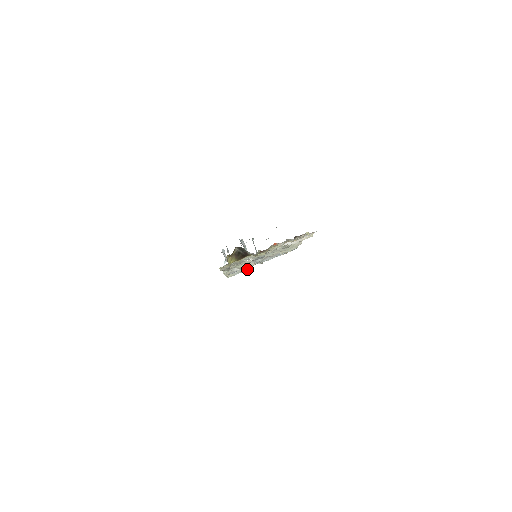
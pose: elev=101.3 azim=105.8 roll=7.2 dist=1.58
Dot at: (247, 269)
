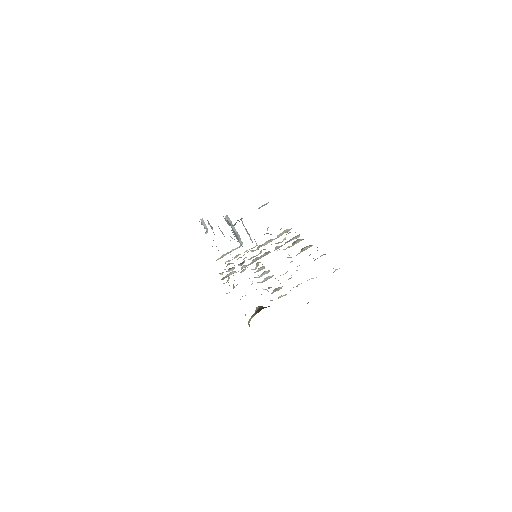
Dot at: (237, 248)
